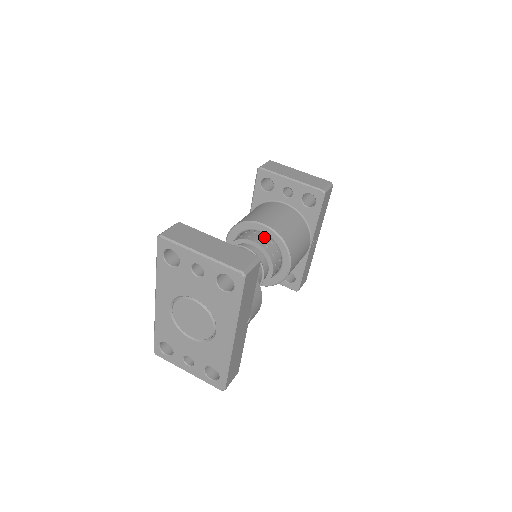
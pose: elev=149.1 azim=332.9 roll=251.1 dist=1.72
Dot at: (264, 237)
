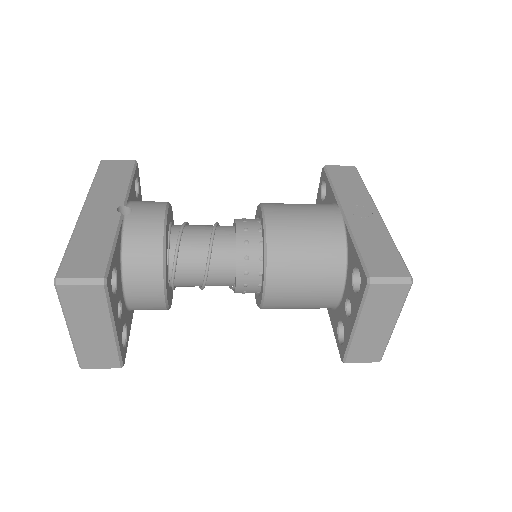
Dot at: occluded
